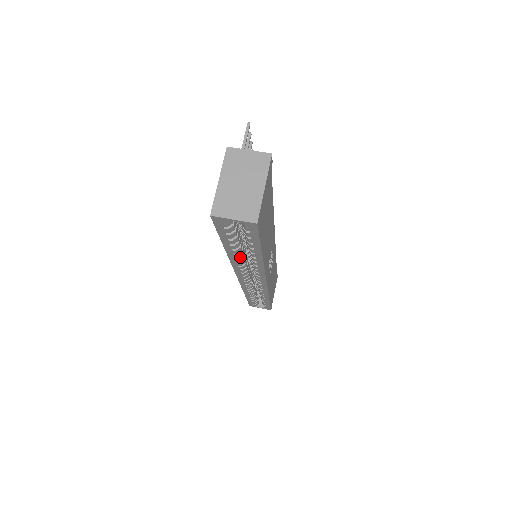
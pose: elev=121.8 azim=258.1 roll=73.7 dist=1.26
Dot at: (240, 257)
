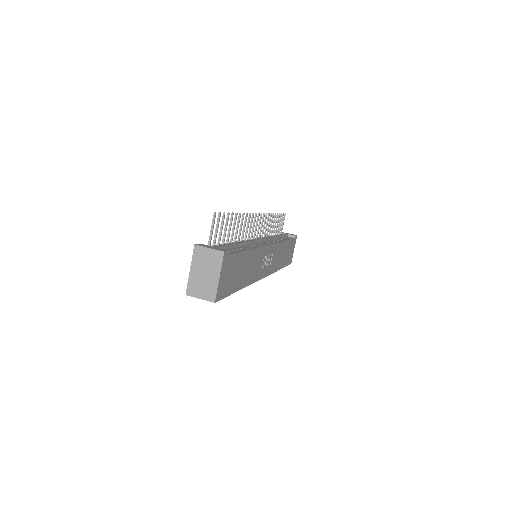
Dot at: occluded
